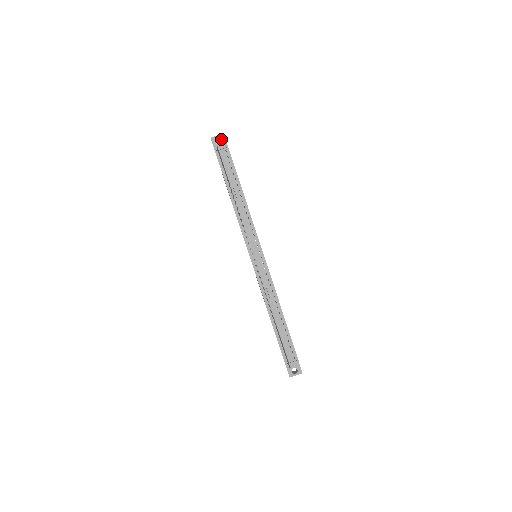
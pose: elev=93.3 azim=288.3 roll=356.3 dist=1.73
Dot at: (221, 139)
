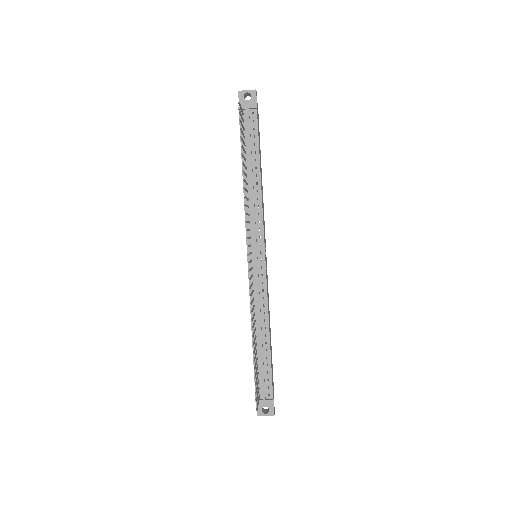
Dot at: (251, 96)
